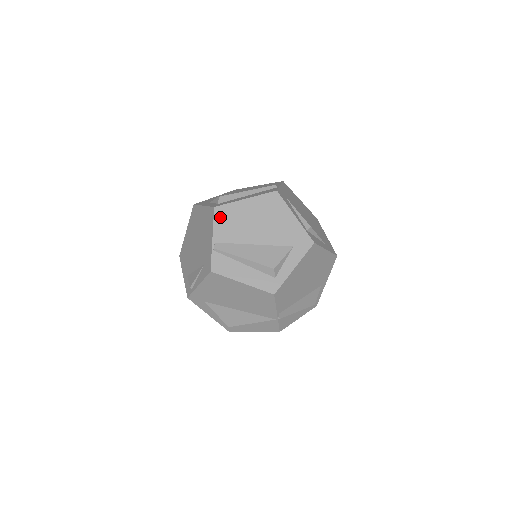
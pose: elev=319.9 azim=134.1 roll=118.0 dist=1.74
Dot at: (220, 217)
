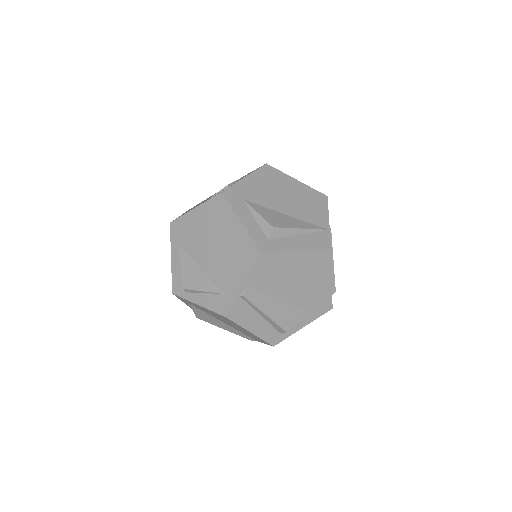
Dot at: occluded
